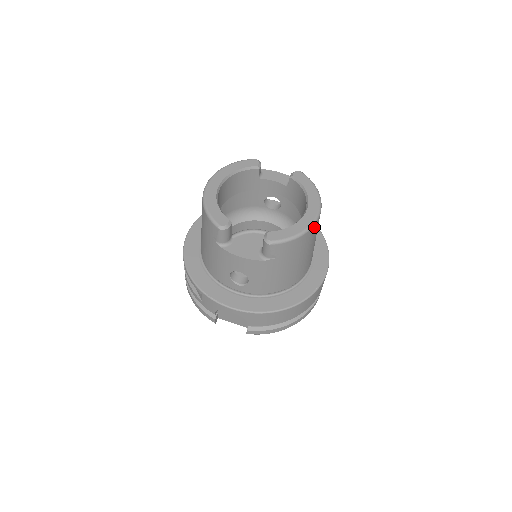
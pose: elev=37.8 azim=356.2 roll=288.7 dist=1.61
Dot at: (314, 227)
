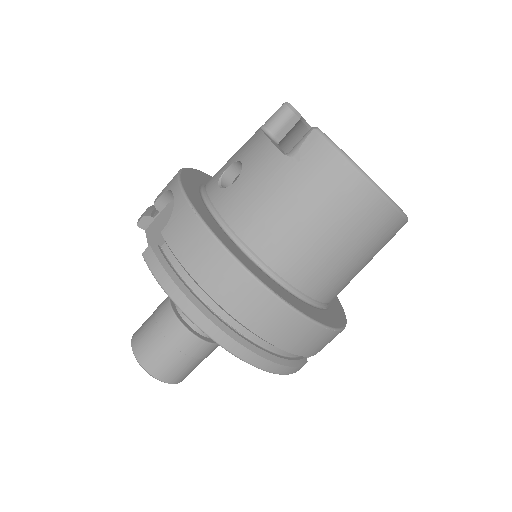
Dot at: (372, 195)
